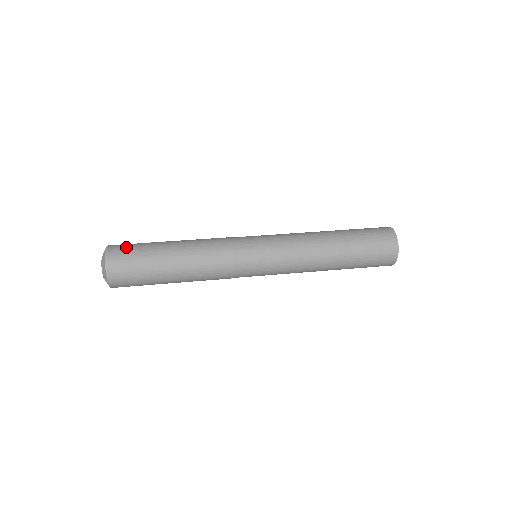
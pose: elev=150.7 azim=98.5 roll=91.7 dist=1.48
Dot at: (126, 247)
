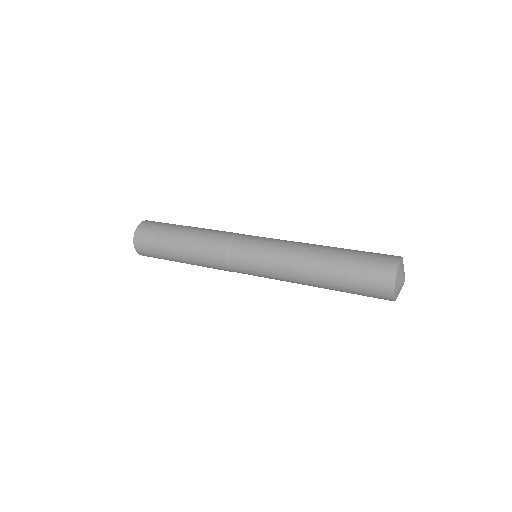
Dot at: (150, 228)
